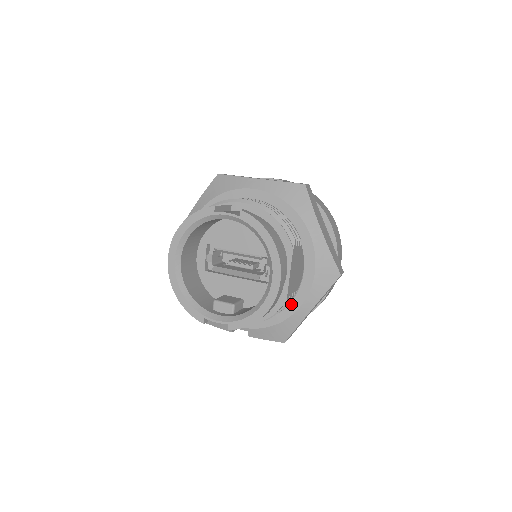
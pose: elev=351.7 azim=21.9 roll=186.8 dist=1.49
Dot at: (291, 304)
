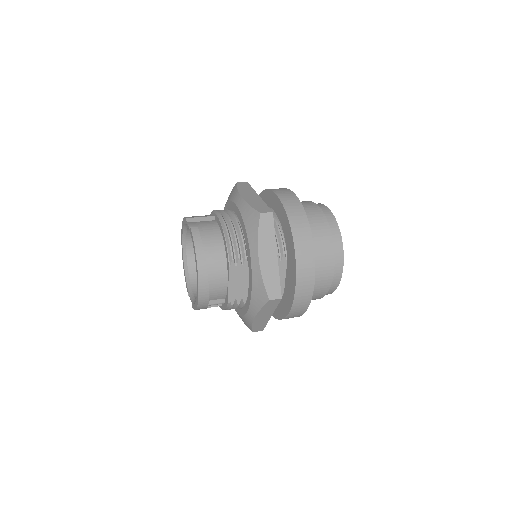
Dot at: (245, 306)
